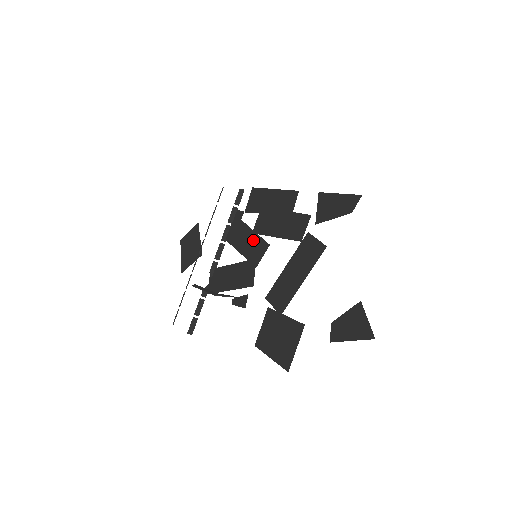
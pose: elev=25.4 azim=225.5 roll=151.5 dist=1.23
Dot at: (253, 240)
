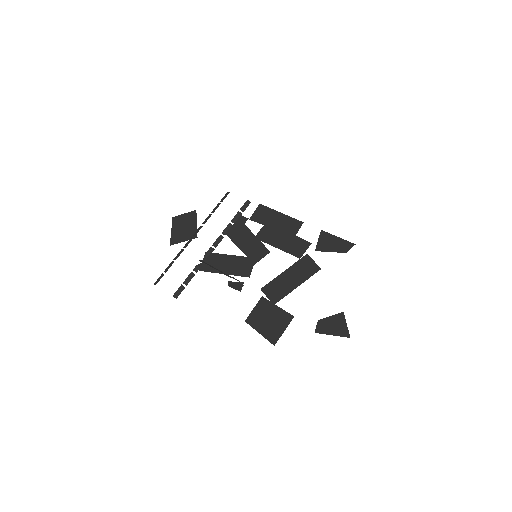
Dot at: (255, 243)
